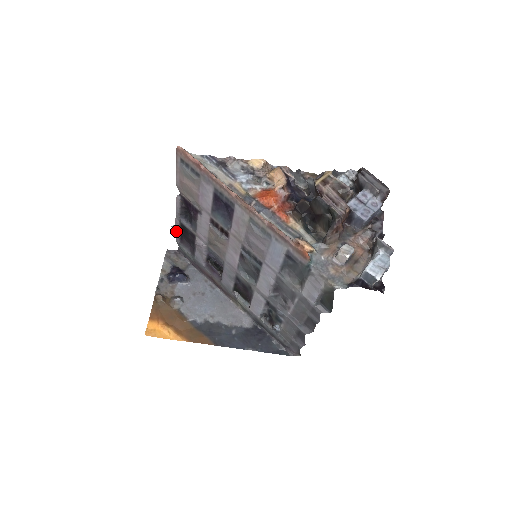
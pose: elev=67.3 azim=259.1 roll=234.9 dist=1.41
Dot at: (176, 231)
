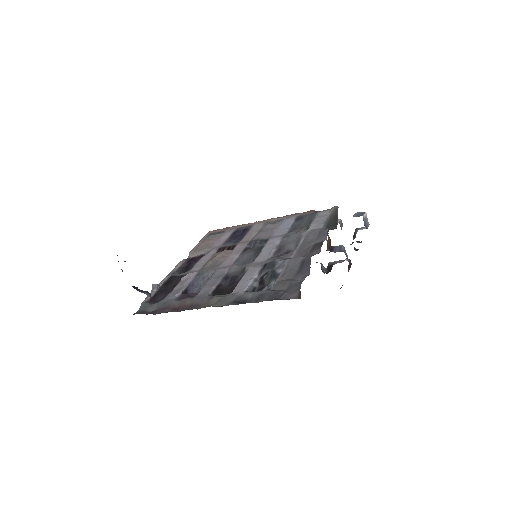
Dot at: (157, 285)
